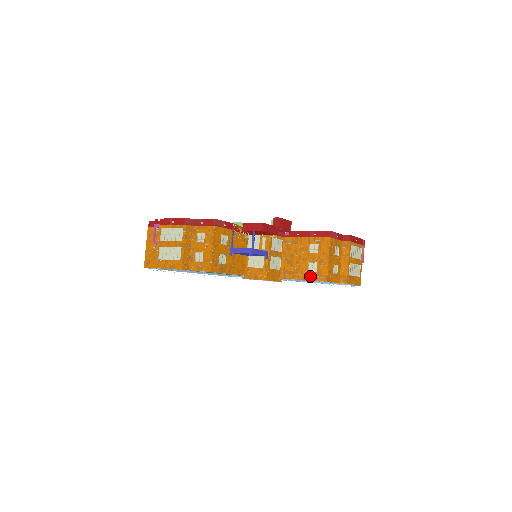
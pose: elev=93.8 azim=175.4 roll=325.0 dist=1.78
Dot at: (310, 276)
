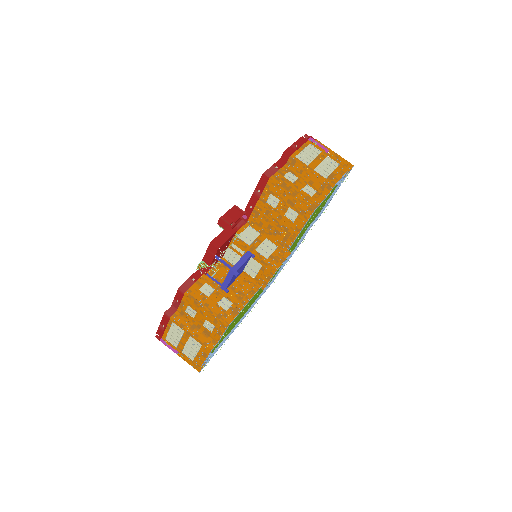
Dot at: (299, 223)
